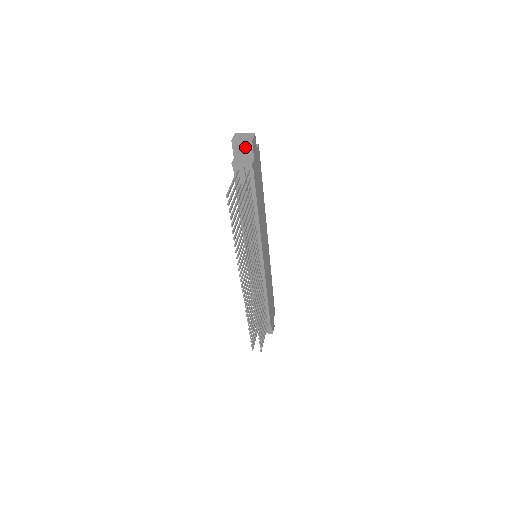
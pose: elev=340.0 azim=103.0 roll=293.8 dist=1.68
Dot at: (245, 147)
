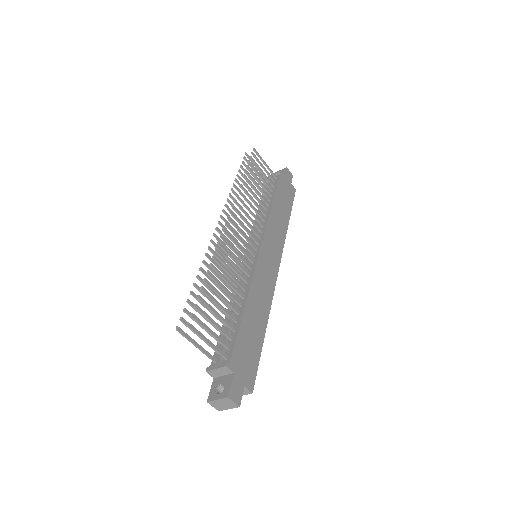
Dot at: occluded
